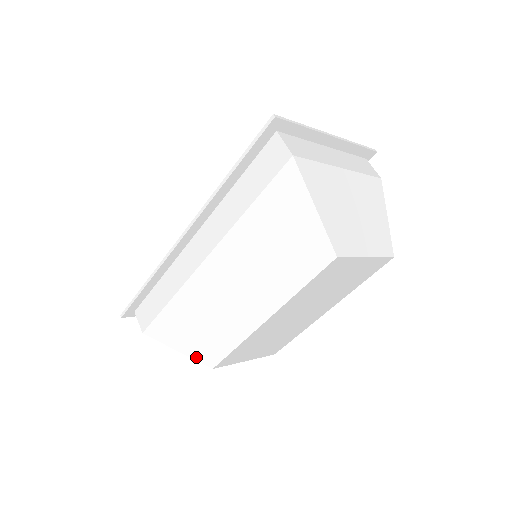
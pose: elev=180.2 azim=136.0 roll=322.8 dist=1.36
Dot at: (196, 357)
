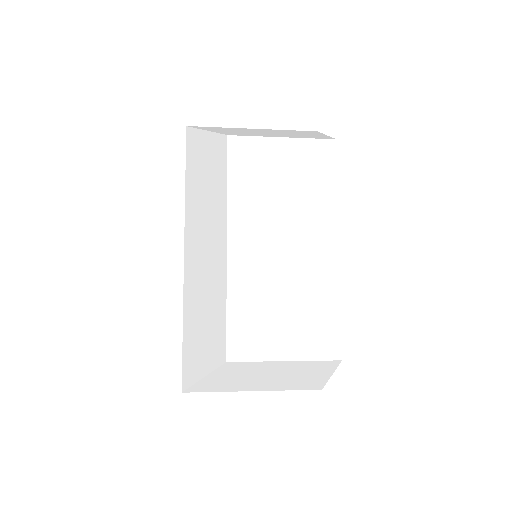
Dot at: (213, 365)
